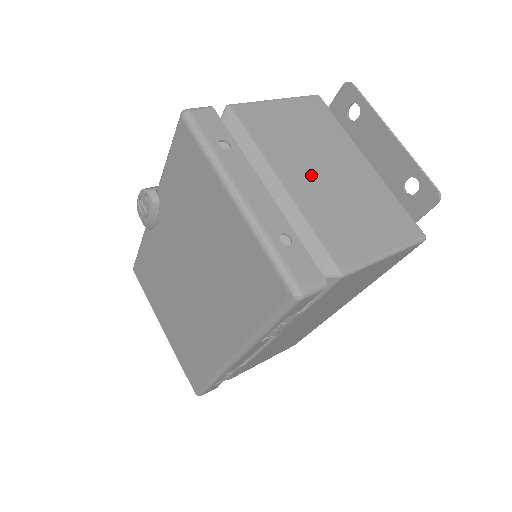
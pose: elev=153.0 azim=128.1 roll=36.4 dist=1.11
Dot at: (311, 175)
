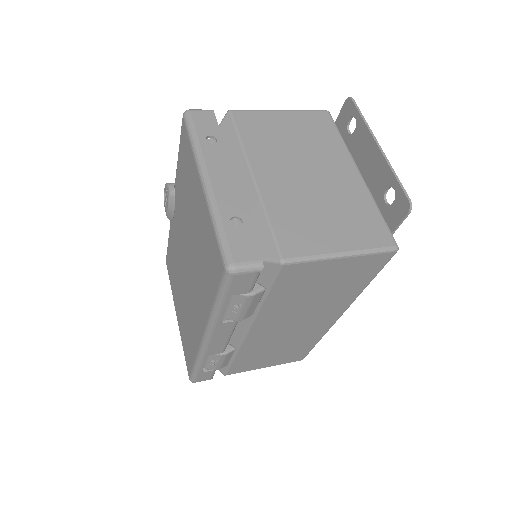
Dot at: (288, 175)
